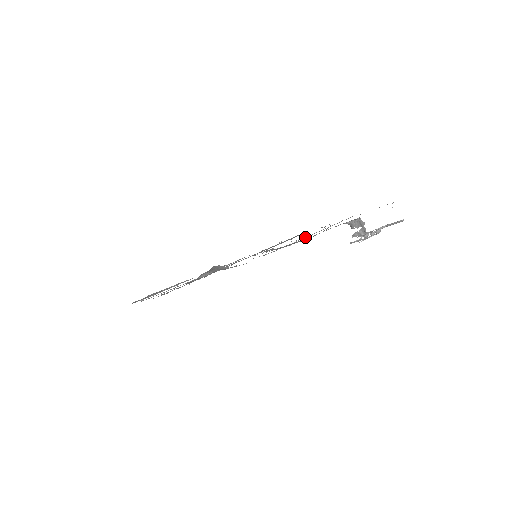
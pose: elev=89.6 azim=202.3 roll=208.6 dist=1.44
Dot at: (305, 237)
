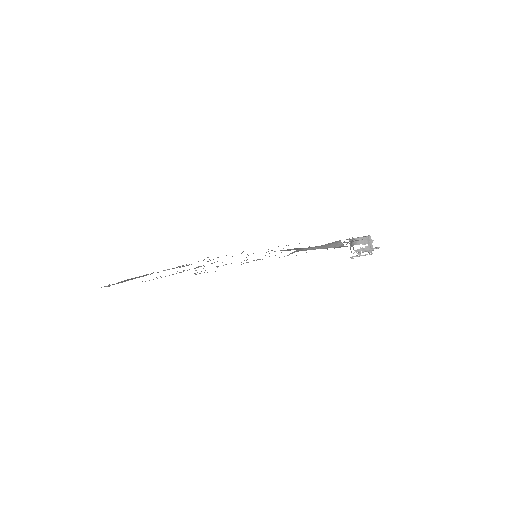
Dot at: occluded
